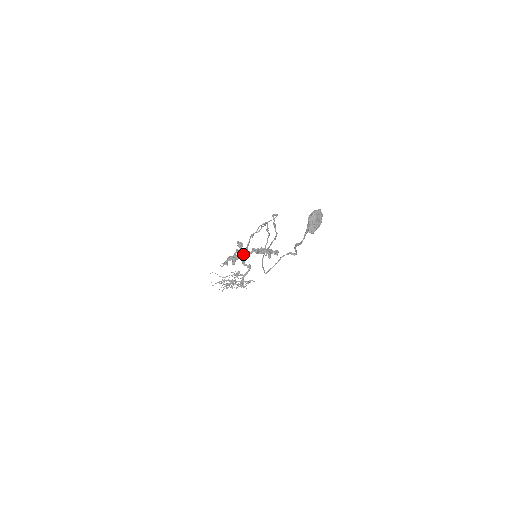
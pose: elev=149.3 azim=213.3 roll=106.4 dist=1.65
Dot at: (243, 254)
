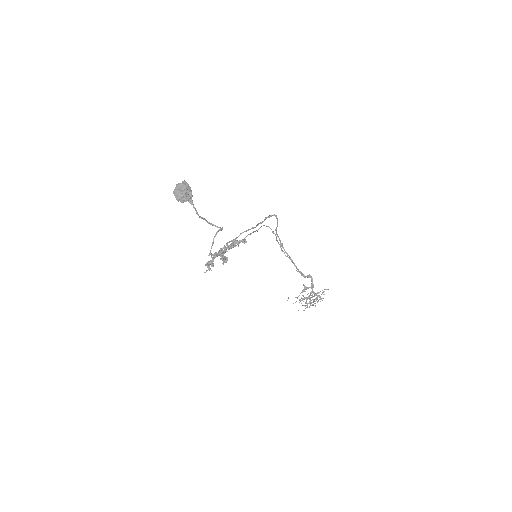
Dot at: occluded
